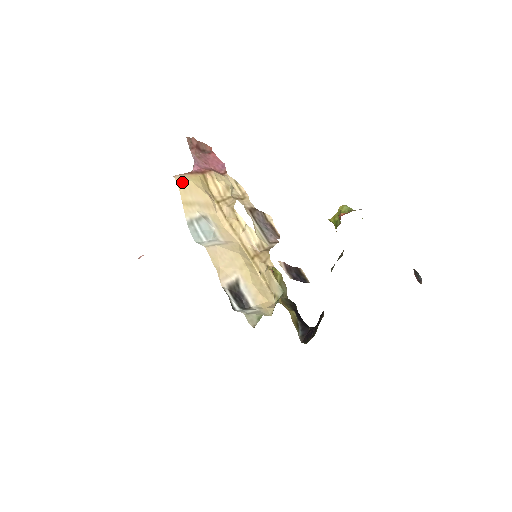
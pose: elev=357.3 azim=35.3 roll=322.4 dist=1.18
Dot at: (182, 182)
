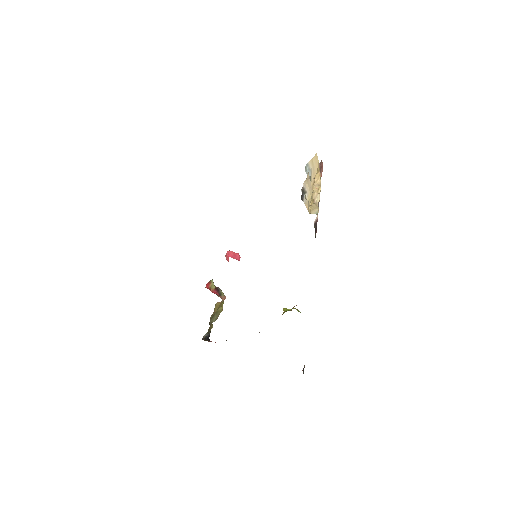
Dot at: (317, 157)
